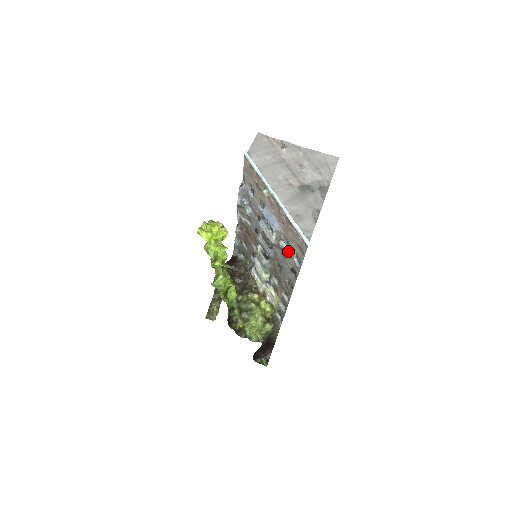
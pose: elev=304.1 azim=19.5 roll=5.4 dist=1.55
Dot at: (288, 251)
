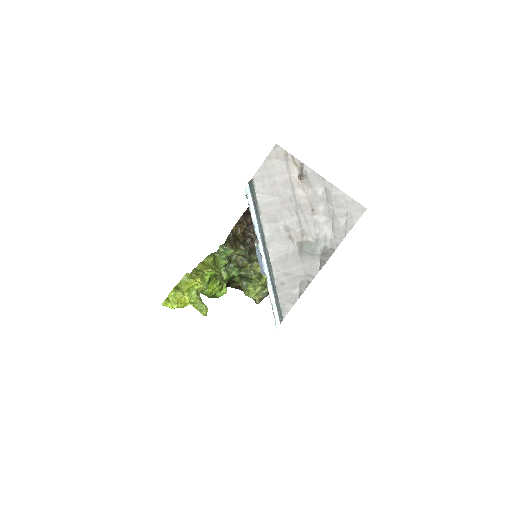
Dot at: occluded
